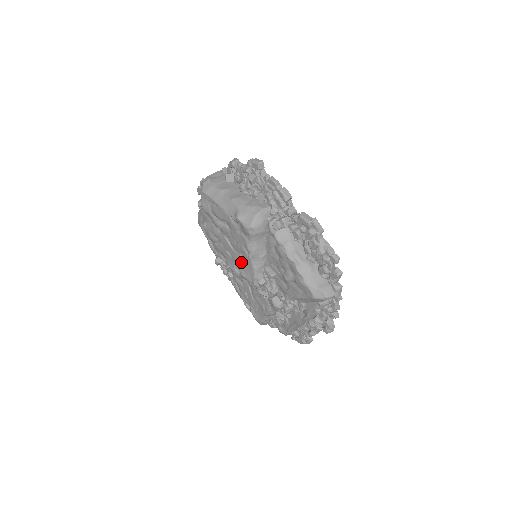
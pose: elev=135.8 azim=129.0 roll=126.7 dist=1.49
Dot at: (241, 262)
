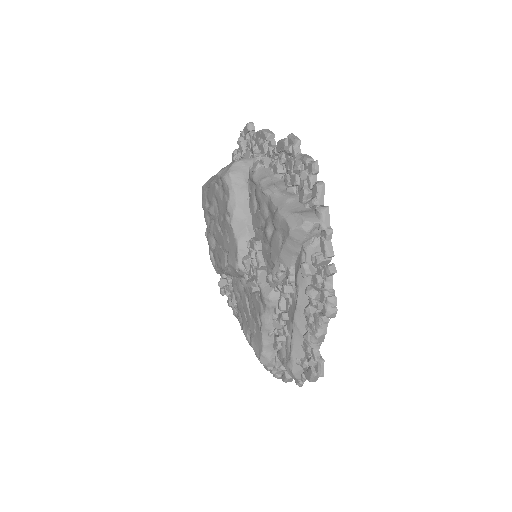
Dot at: (227, 243)
